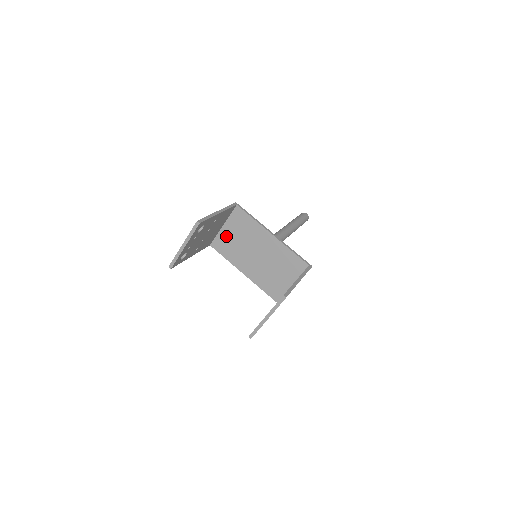
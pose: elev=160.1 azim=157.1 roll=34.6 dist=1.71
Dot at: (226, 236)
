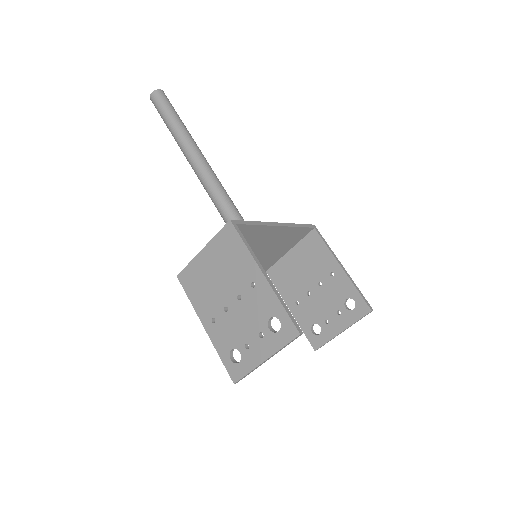
Dot at: occluded
